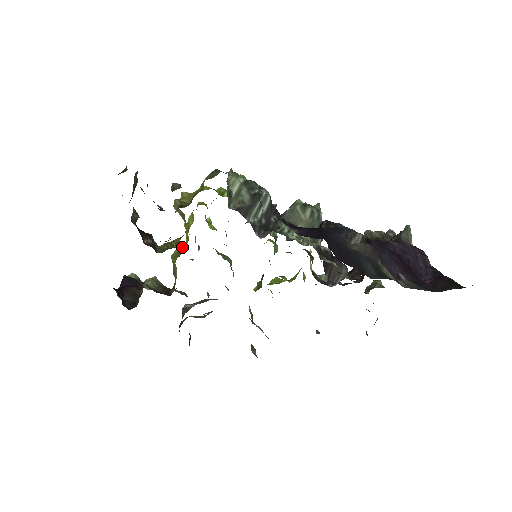
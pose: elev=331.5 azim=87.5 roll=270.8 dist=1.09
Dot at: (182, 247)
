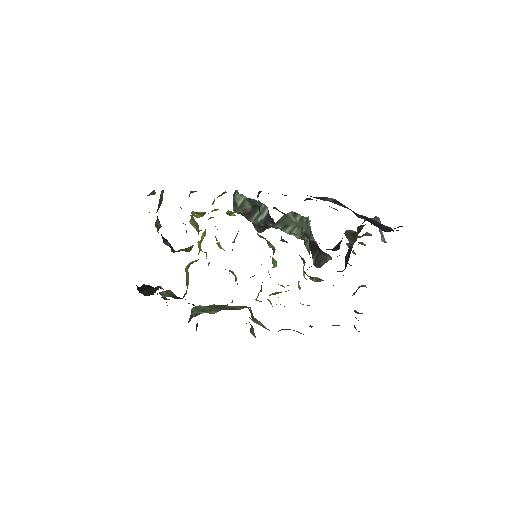
Dot at: (195, 261)
